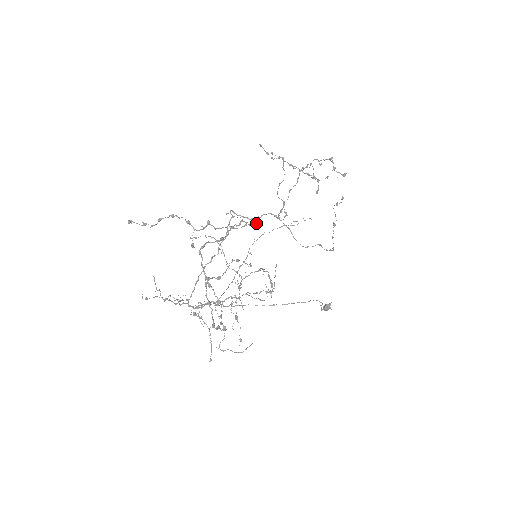
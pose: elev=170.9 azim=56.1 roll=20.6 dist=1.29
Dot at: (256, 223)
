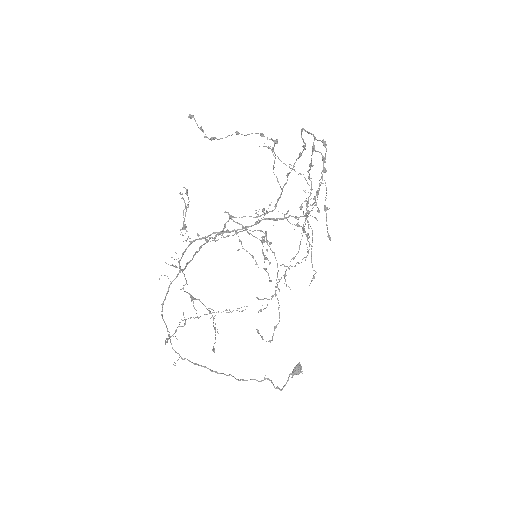
Dot at: (276, 206)
